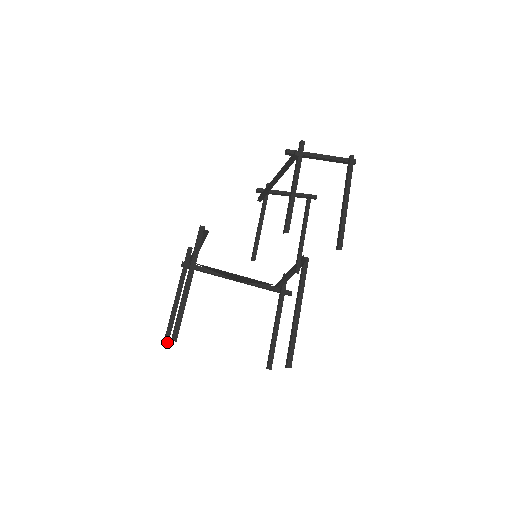
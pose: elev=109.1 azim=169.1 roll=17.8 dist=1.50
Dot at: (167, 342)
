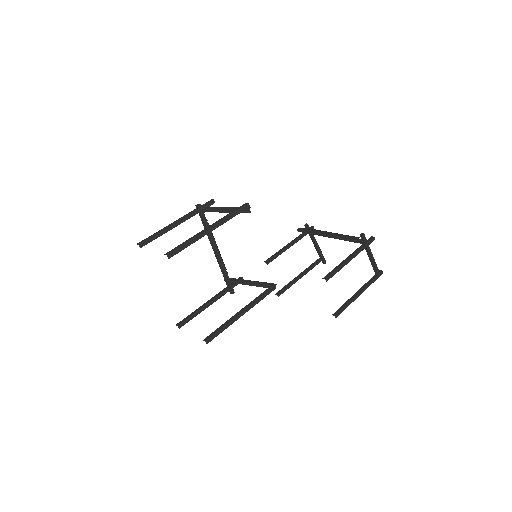
Dot at: (143, 245)
